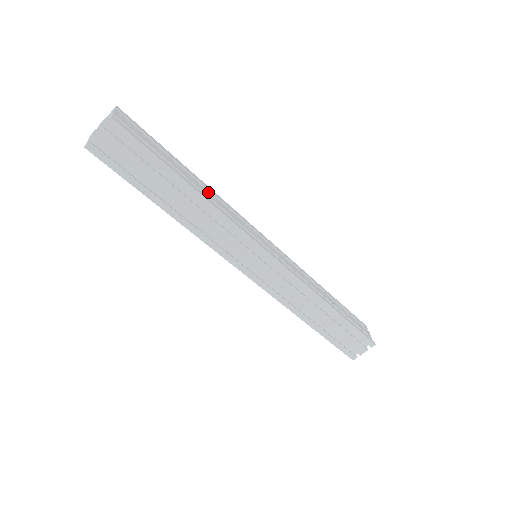
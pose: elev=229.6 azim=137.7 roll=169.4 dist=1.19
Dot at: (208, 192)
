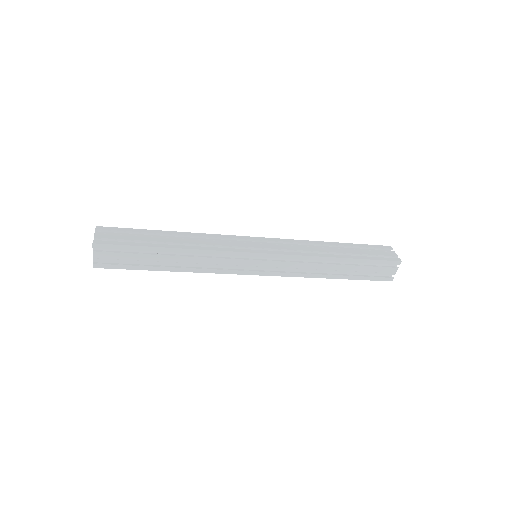
Dot at: (190, 239)
